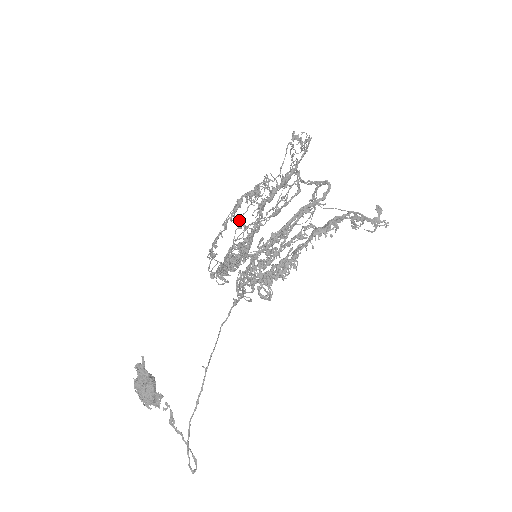
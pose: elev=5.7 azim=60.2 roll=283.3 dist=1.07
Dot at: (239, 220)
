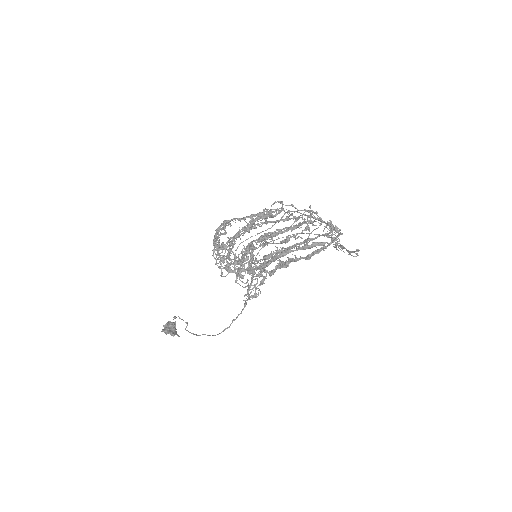
Dot at: occluded
